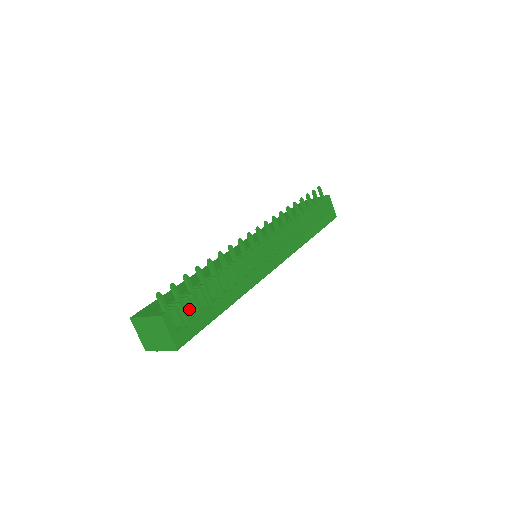
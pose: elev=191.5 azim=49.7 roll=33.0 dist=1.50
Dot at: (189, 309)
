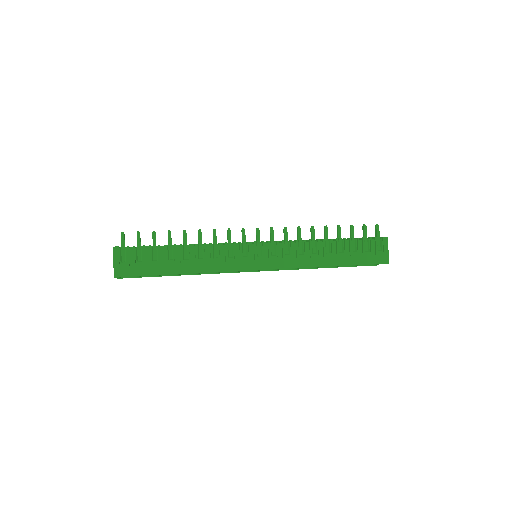
Dot at: (142, 255)
